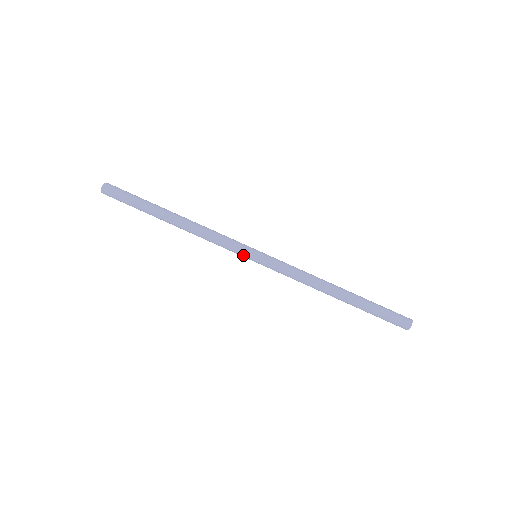
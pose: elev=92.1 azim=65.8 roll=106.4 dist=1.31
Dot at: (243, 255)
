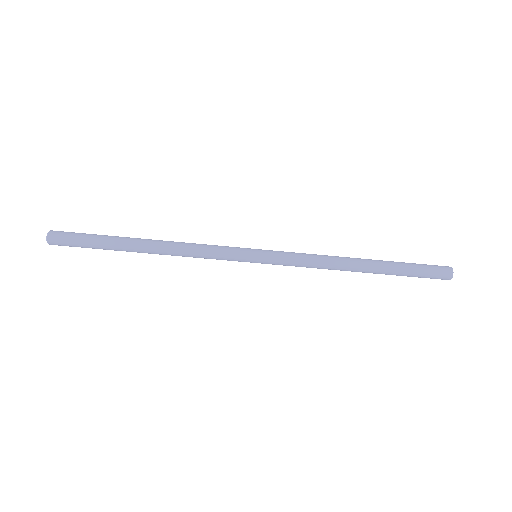
Dot at: (241, 259)
